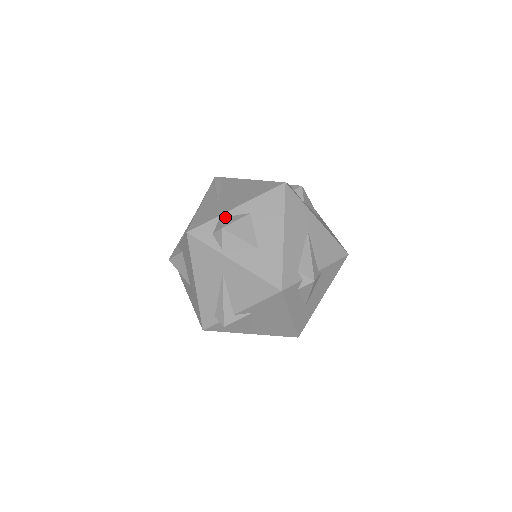
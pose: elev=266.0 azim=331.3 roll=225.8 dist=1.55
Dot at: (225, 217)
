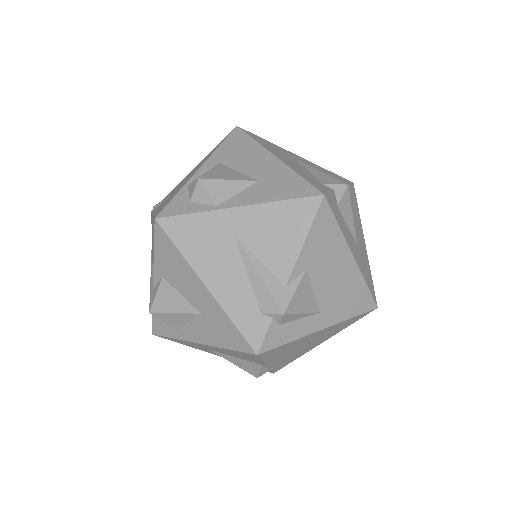
Dot at: occluded
